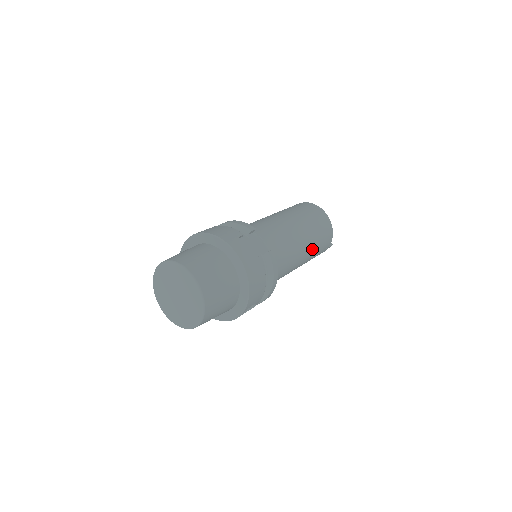
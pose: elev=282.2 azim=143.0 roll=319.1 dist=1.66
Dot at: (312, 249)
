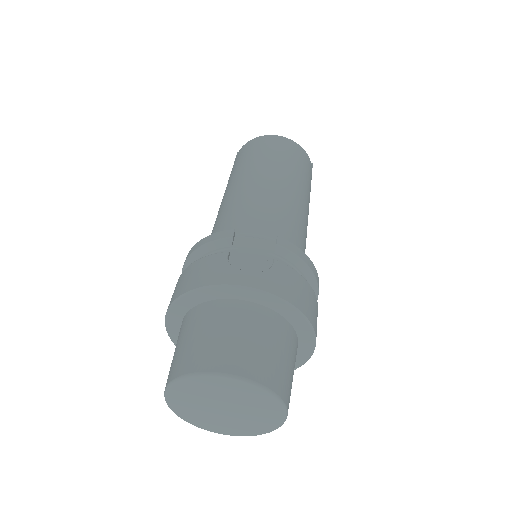
Dot at: (304, 189)
